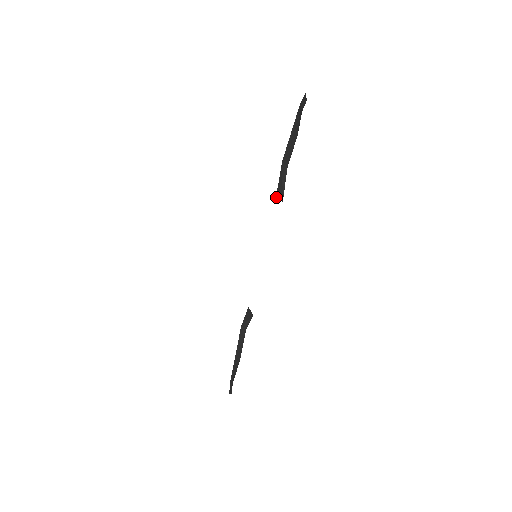
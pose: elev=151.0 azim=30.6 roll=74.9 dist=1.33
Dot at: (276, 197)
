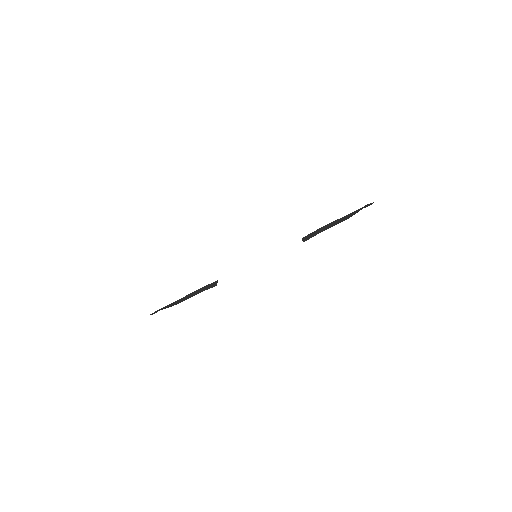
Dot at: (302, 238)
